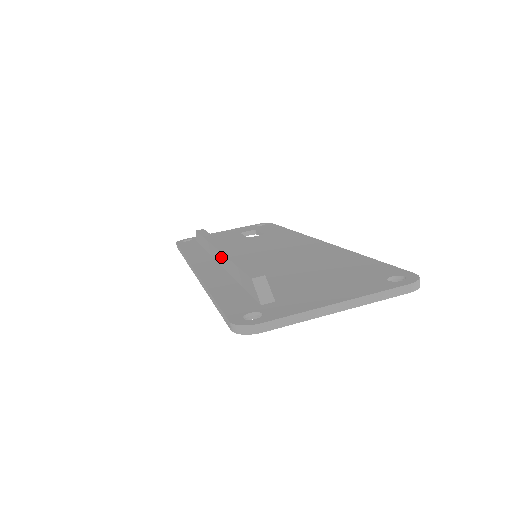
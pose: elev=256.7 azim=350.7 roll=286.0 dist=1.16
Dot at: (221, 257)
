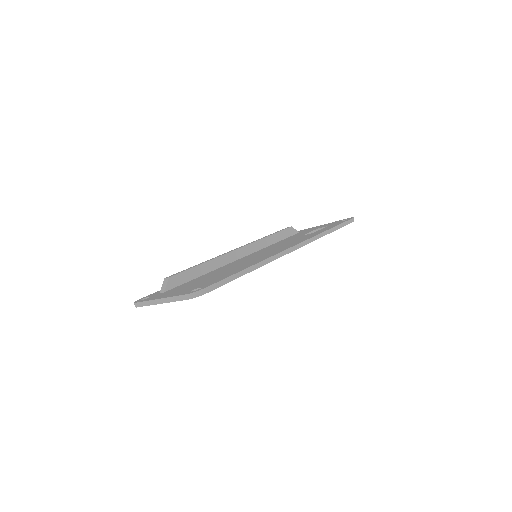
Dot at: occluded
